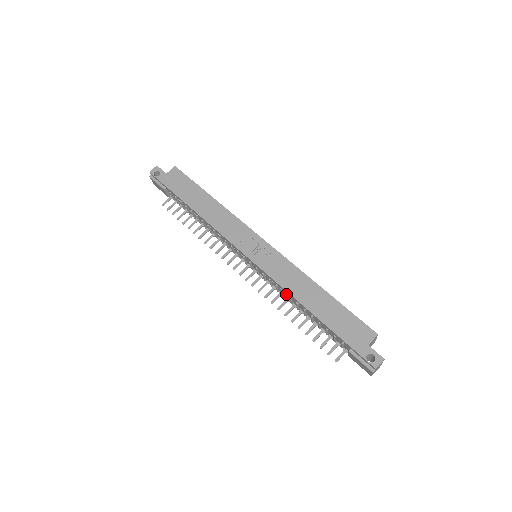
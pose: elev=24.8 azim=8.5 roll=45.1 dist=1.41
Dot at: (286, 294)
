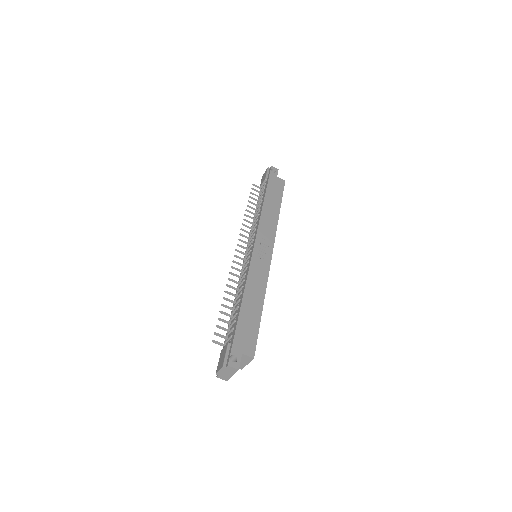
Dot at: (242, 284)
